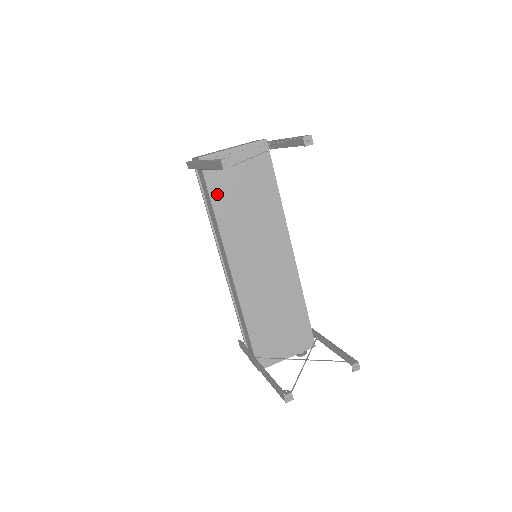
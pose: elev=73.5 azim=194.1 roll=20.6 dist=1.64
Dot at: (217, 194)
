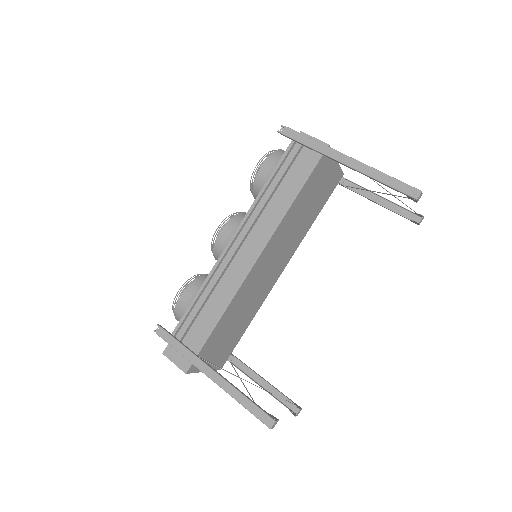
Dot at: (308, 185)
